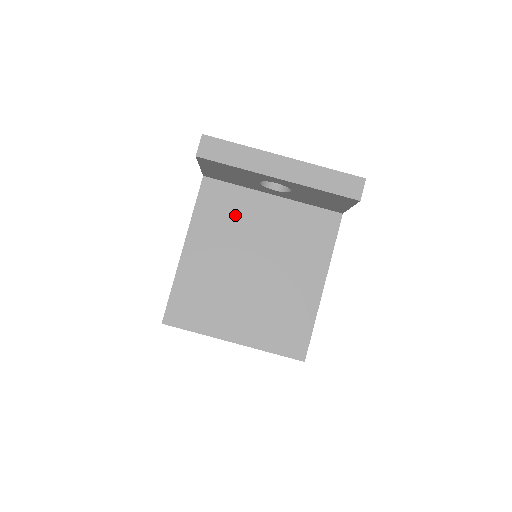
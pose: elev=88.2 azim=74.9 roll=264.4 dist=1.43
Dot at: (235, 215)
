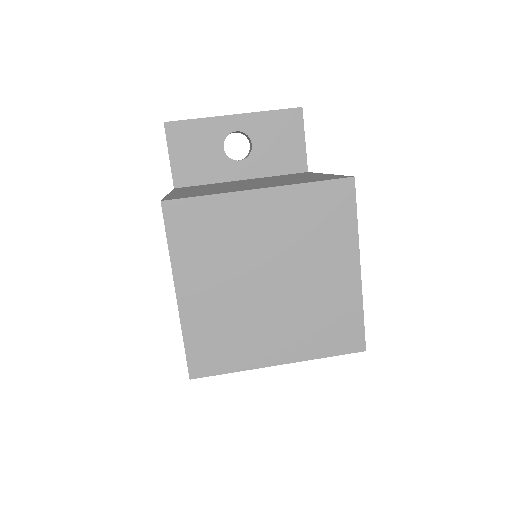
Dot at: (213, 185)
